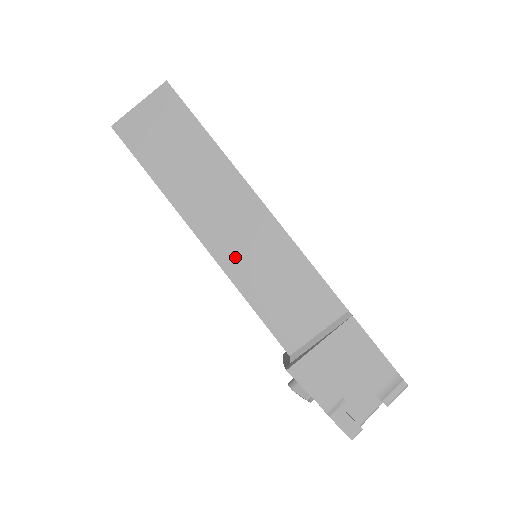
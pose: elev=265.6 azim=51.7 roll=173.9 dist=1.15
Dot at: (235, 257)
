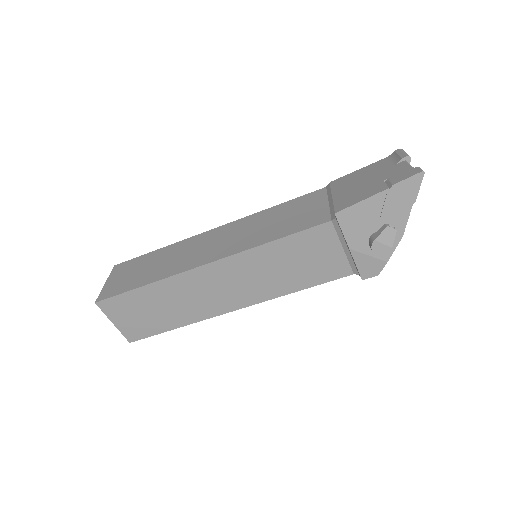
Dot at: (234, 245)
